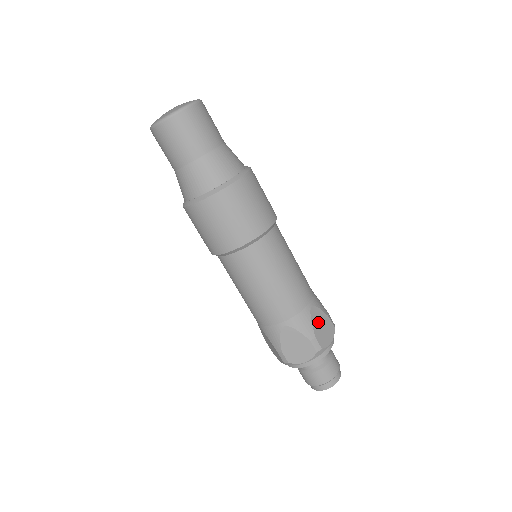
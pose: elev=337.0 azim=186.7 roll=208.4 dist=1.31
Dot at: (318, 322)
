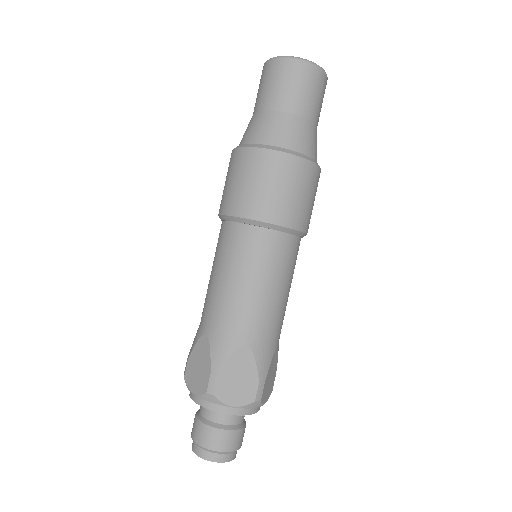
Dot at: (272, 369)
